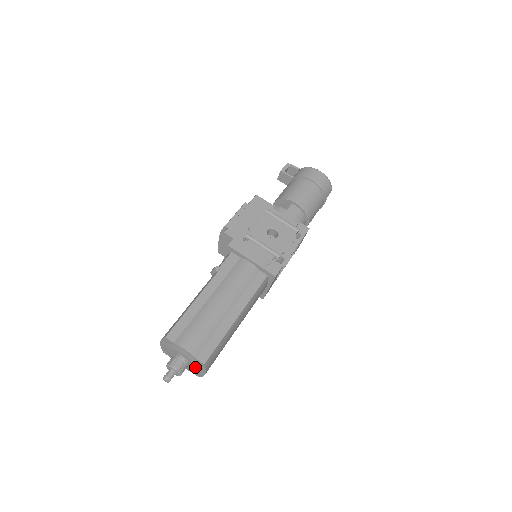
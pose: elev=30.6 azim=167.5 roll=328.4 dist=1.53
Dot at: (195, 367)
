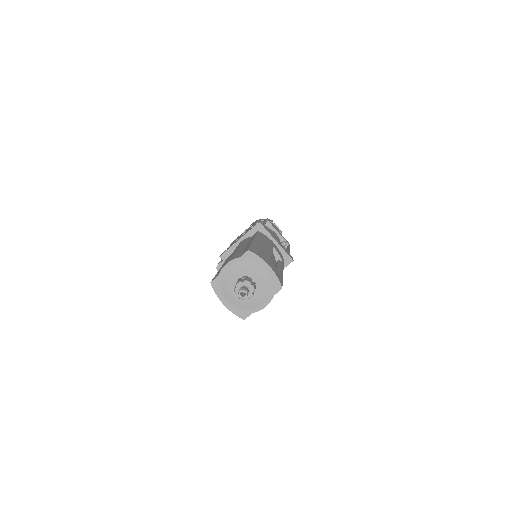
Dot at: (257, 273)
